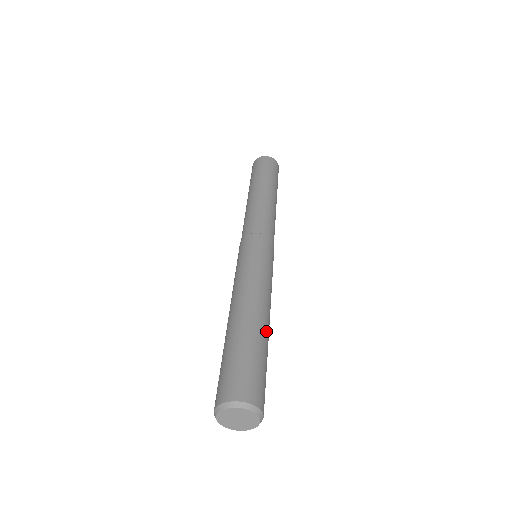
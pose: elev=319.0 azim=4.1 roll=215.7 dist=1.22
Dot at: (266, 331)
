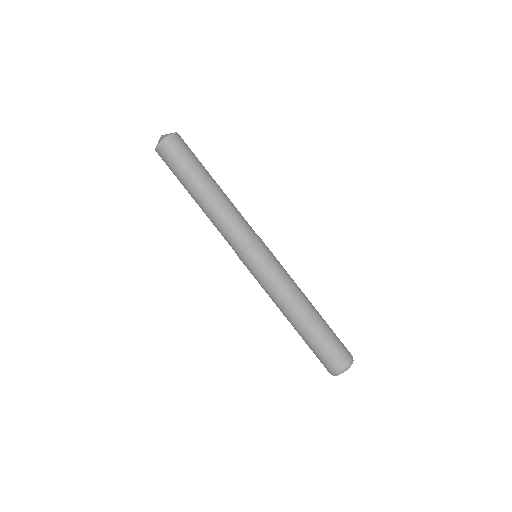
Dot at: (318, 313)
